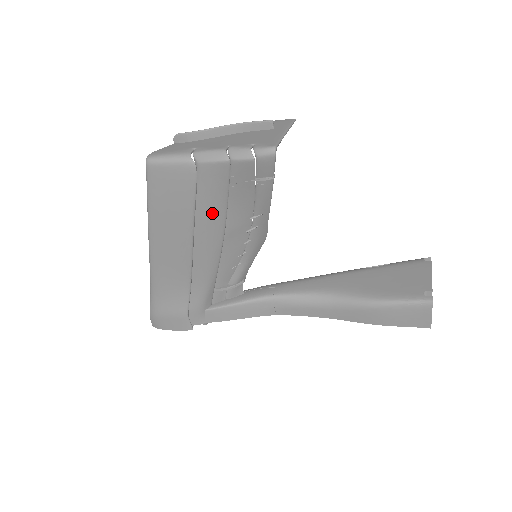
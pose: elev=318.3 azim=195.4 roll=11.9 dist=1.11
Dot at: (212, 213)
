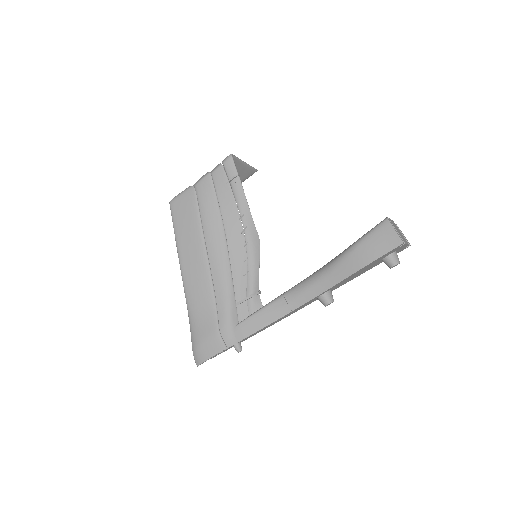
Dot at: (212, 220)
